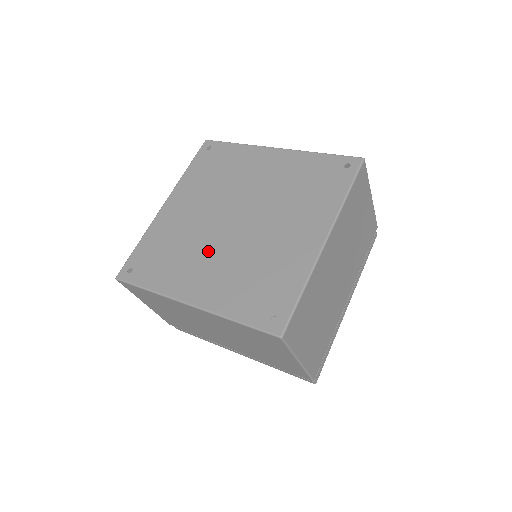
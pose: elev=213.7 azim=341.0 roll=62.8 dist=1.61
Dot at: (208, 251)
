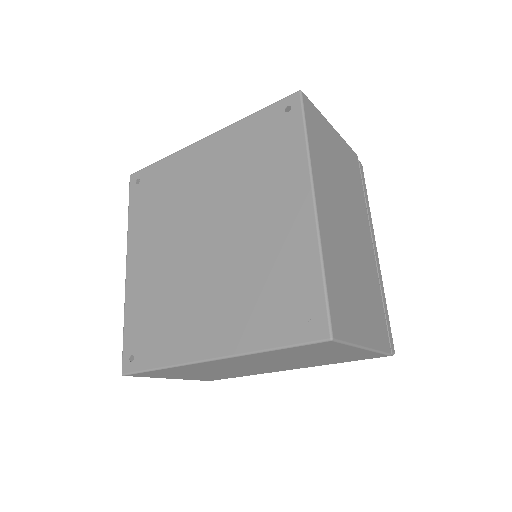
Dot at: (170, 240)
